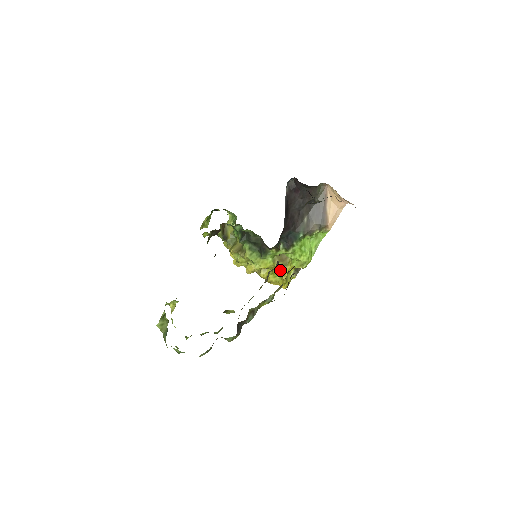
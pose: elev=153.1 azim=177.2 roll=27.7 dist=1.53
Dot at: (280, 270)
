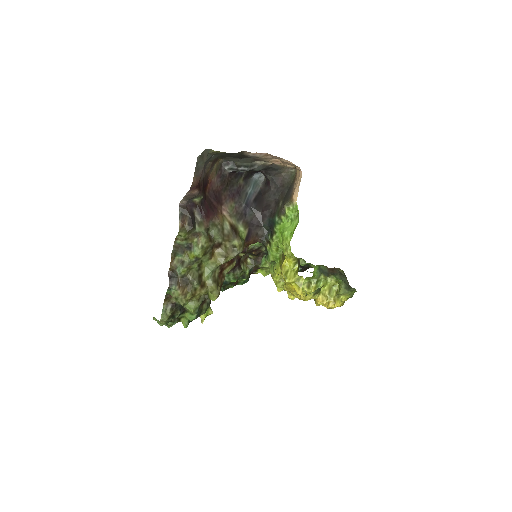
Dot at: (214, 229)
